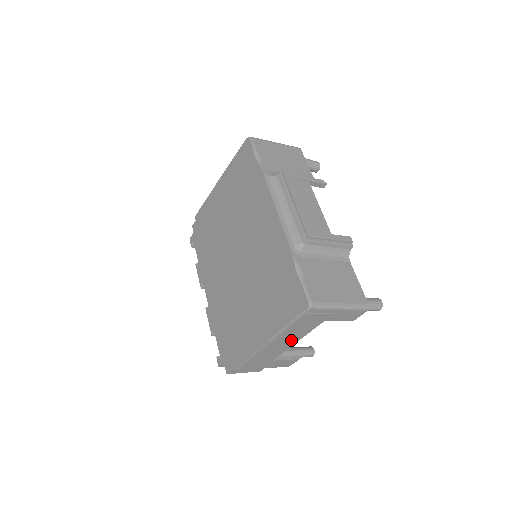
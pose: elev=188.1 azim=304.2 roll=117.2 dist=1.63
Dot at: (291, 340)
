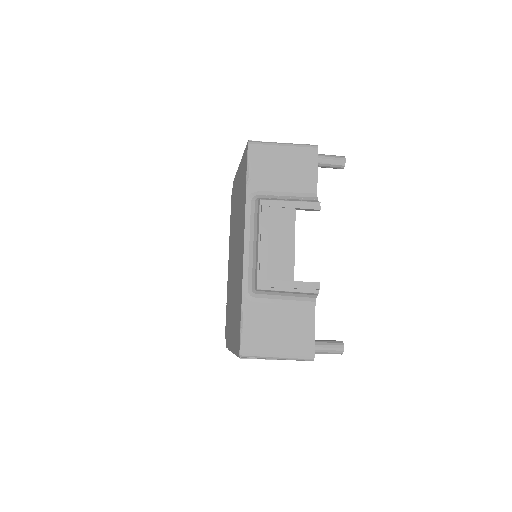
Dot at: occluded
